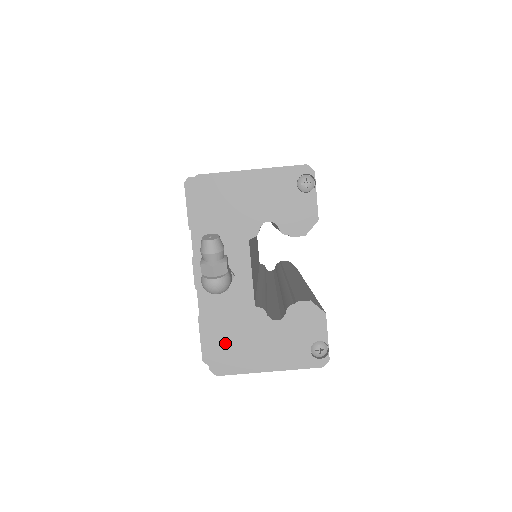
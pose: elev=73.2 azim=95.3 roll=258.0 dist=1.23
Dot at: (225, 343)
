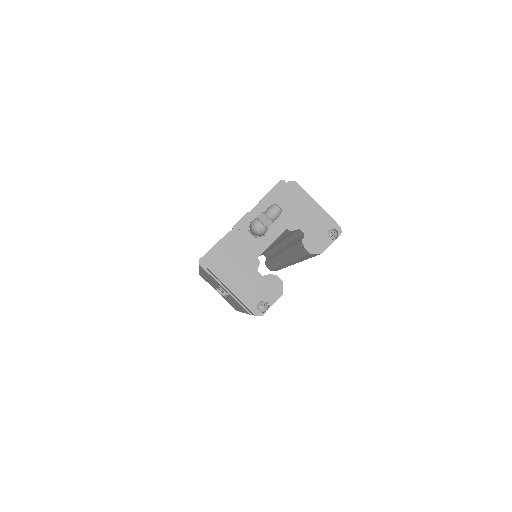
Dot at: (228, 258)
